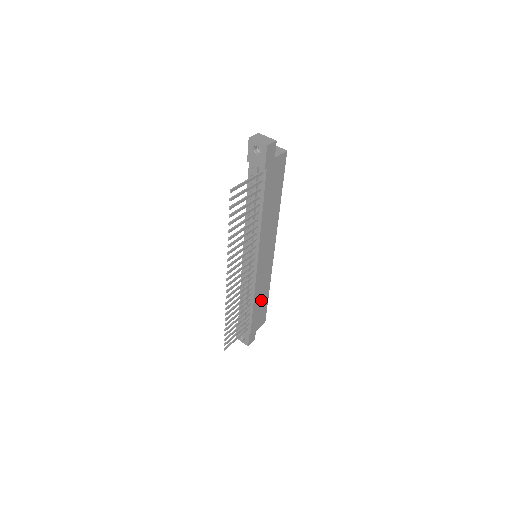
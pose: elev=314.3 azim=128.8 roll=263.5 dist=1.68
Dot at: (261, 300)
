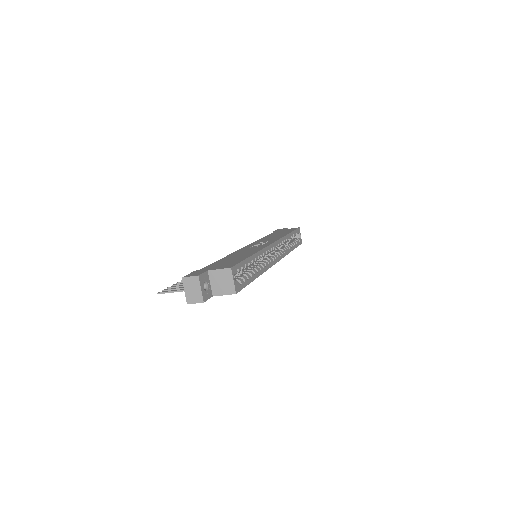
Dot at: occluded
